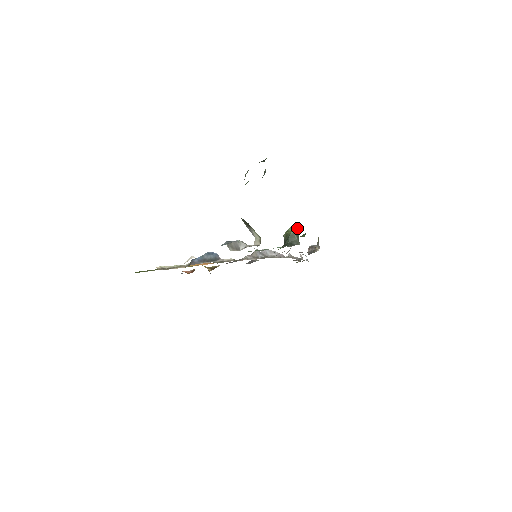
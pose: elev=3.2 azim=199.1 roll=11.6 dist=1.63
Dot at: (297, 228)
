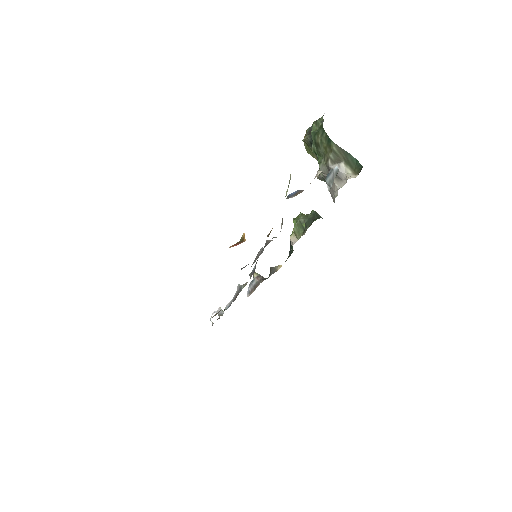
Dot at: occluded
